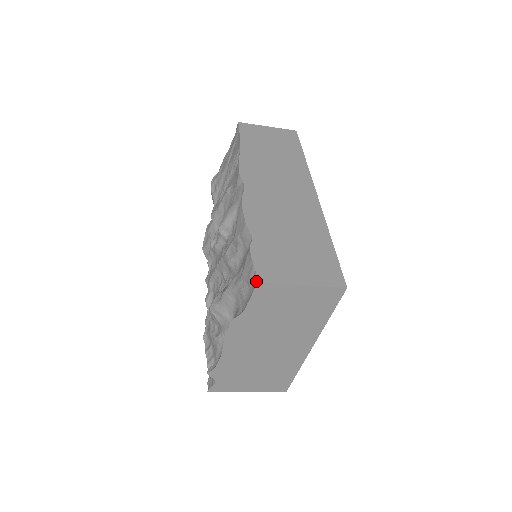
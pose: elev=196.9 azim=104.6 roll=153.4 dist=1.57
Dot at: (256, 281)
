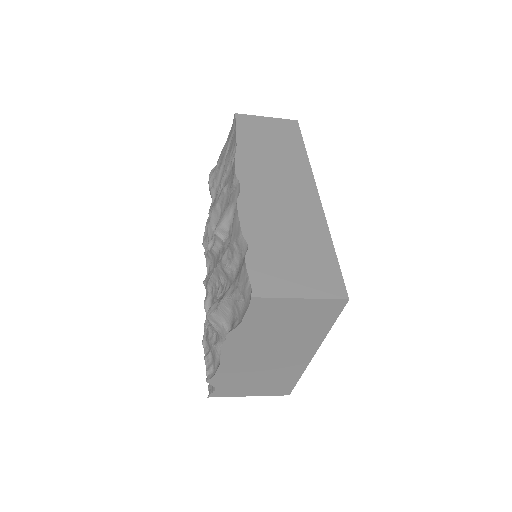
Dot at: (251, 296)
